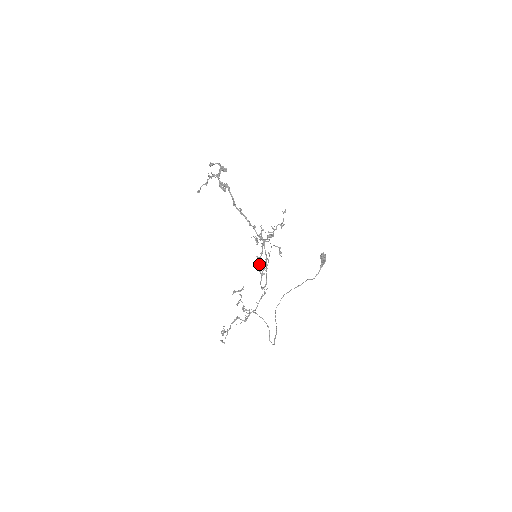
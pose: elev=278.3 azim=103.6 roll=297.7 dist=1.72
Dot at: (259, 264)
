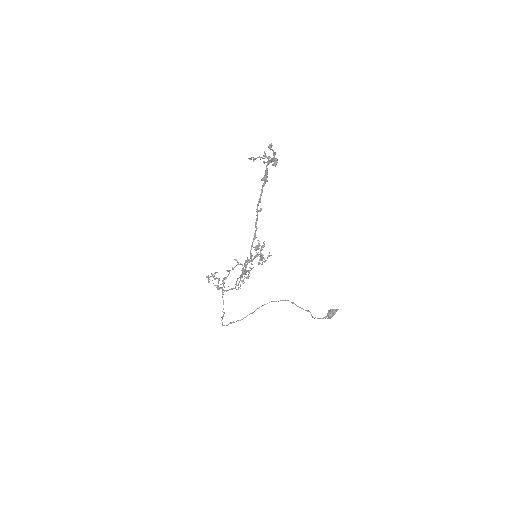
Dot at: (244, 266)
